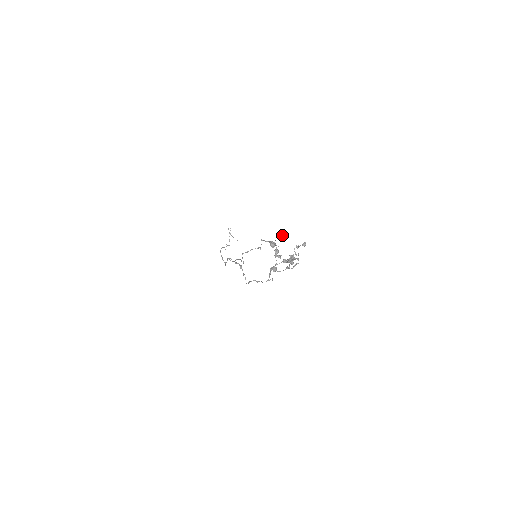
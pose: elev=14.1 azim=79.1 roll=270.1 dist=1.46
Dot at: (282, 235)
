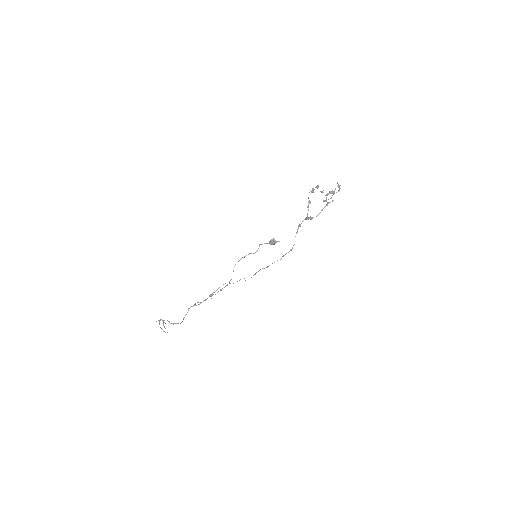
Dot at: (312, 190)
